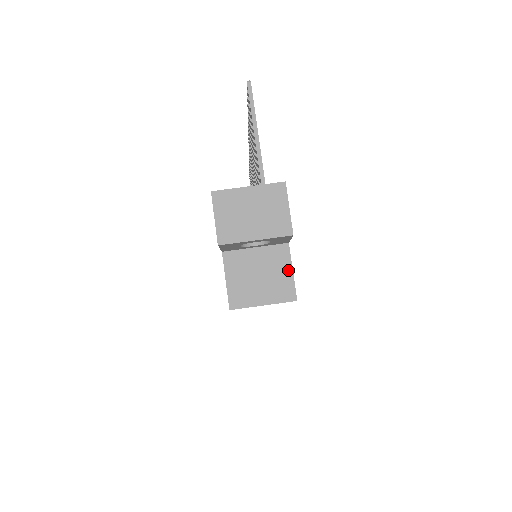
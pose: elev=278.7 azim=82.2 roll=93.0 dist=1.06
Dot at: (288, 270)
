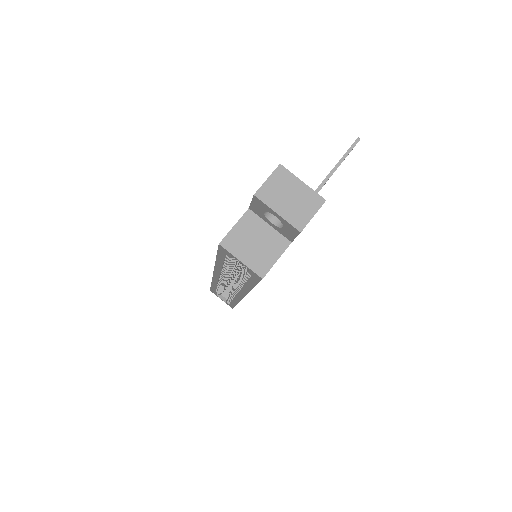
Dot at: (275, 257)
